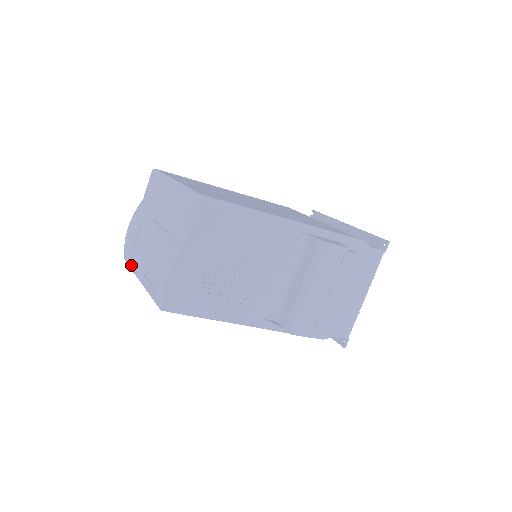
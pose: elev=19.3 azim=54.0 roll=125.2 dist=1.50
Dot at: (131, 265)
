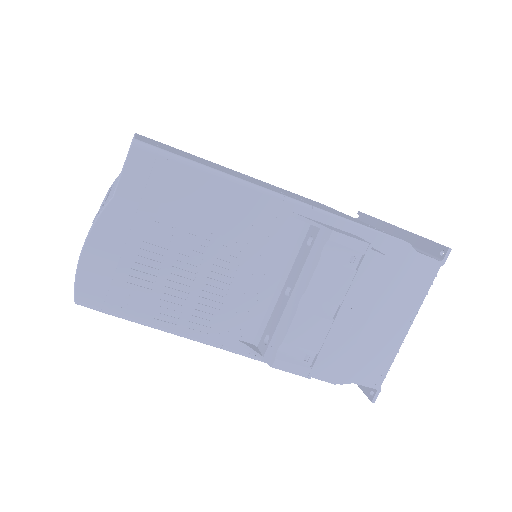
Dot at: occluded
